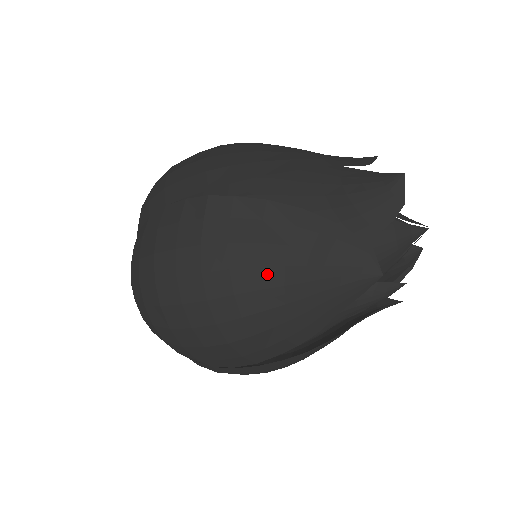
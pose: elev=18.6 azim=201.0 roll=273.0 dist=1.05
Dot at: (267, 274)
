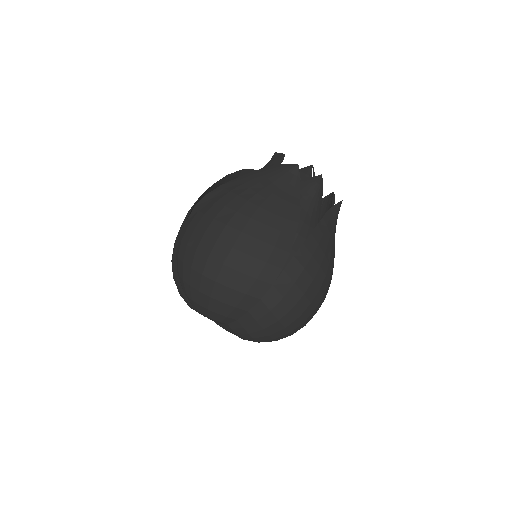
Dot at: (244, 195)
